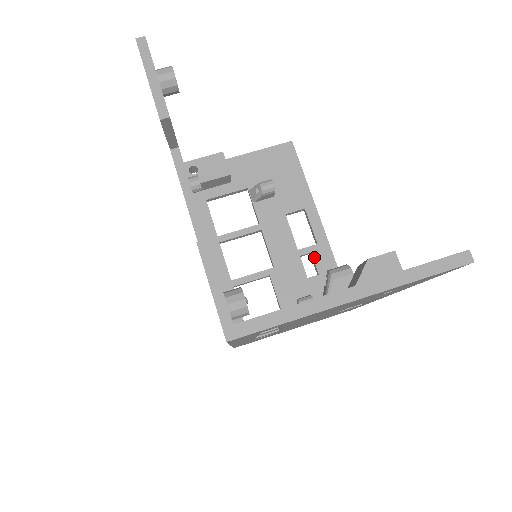
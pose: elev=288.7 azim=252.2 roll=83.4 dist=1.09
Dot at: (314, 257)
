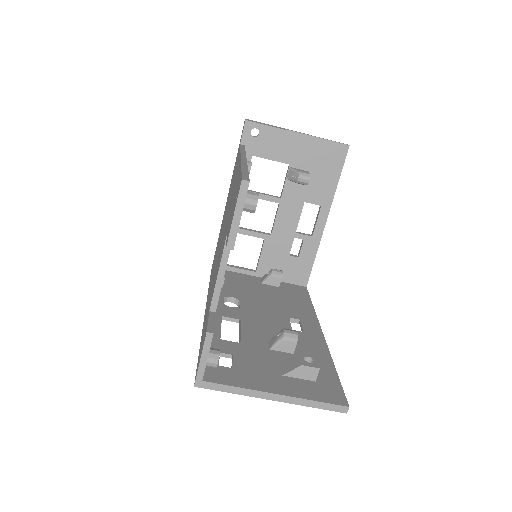
Dot at: (303, 244)
